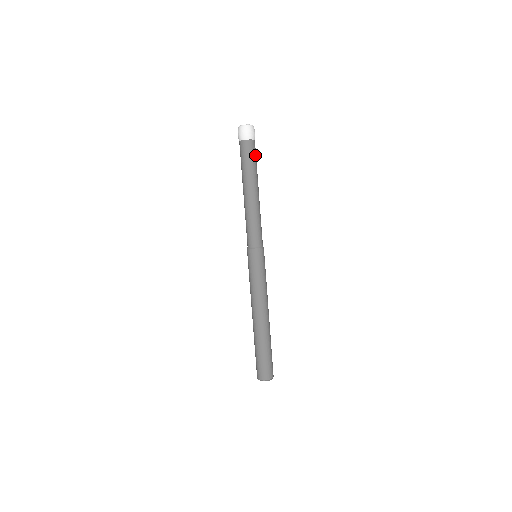
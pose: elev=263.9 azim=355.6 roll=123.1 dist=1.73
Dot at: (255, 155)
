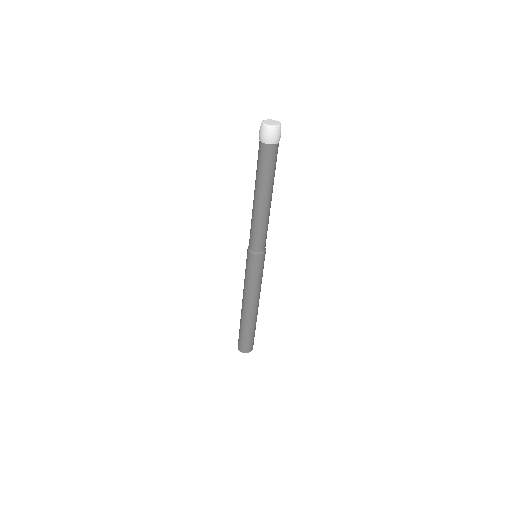
Dot at: (273, 161)
